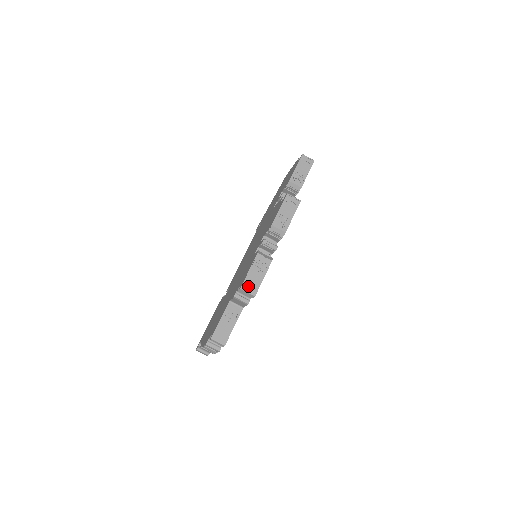
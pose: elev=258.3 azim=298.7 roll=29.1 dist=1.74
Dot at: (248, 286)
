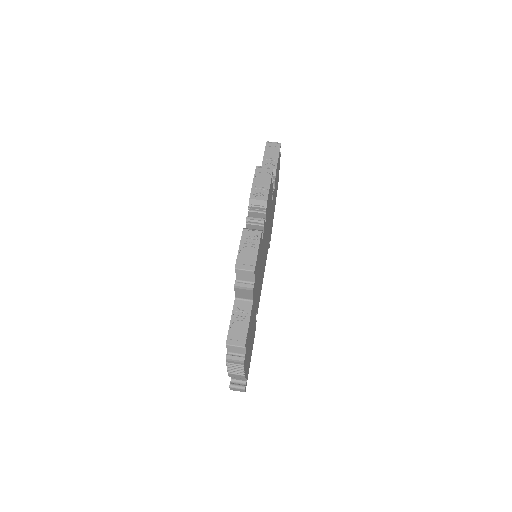
Dot at: (243, 264)
